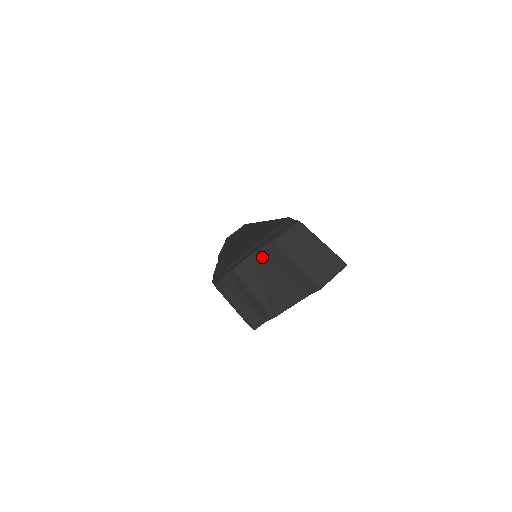
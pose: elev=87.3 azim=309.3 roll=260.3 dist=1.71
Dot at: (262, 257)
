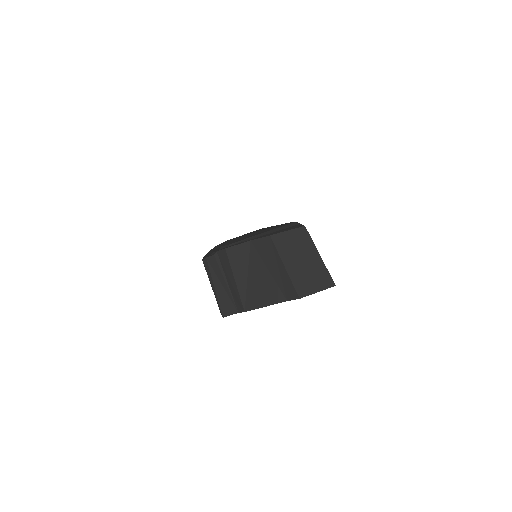
Dot at: (257, 247)
